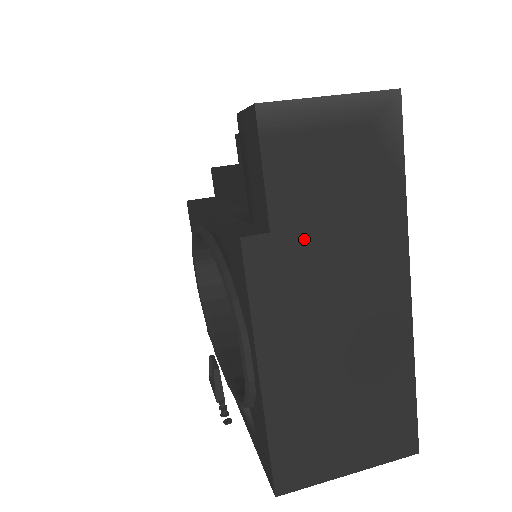
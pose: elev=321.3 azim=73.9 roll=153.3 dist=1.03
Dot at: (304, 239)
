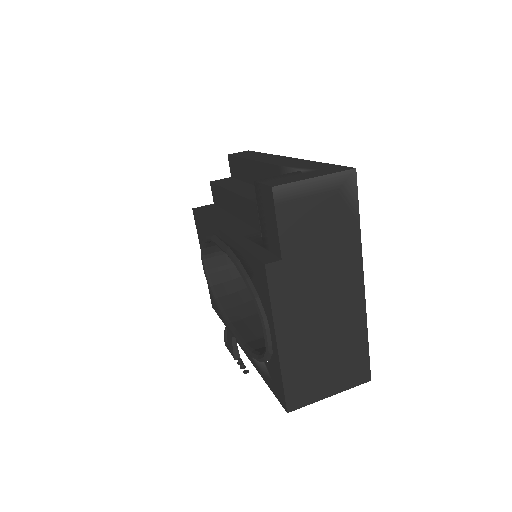
Dot at: (301, 261)
